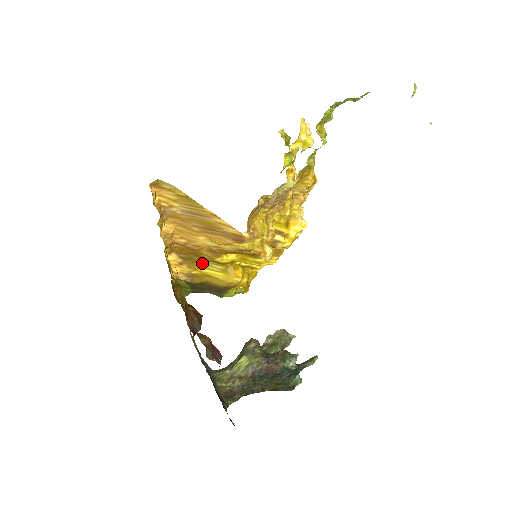
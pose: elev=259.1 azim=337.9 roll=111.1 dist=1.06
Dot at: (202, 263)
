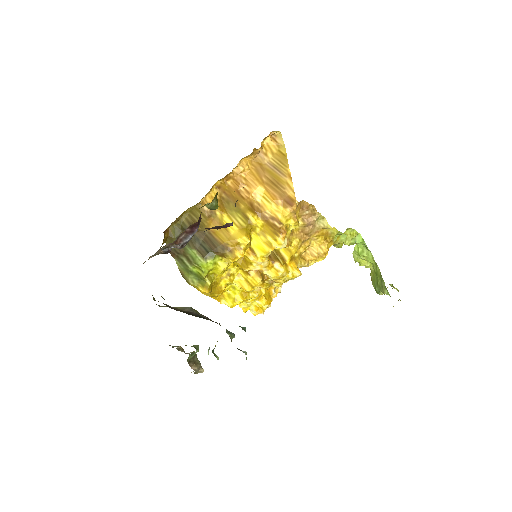
Dot at: (231, 212)
